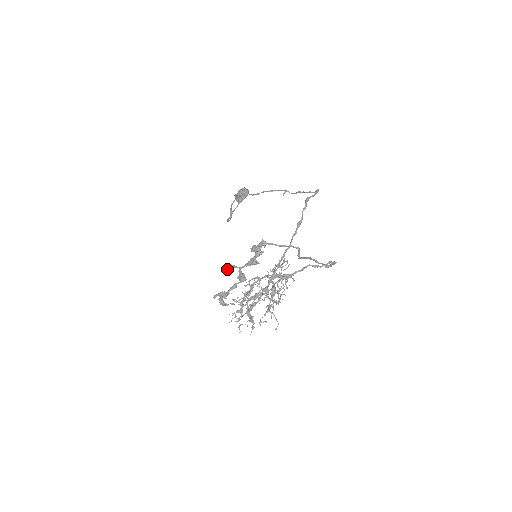
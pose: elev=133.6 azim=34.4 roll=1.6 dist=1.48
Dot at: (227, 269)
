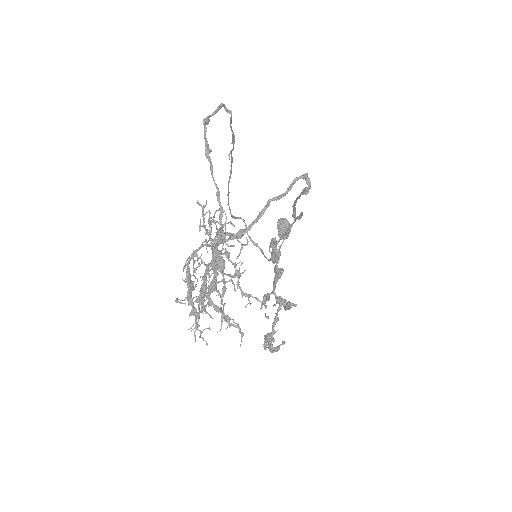
Dot at: (261, 303)
